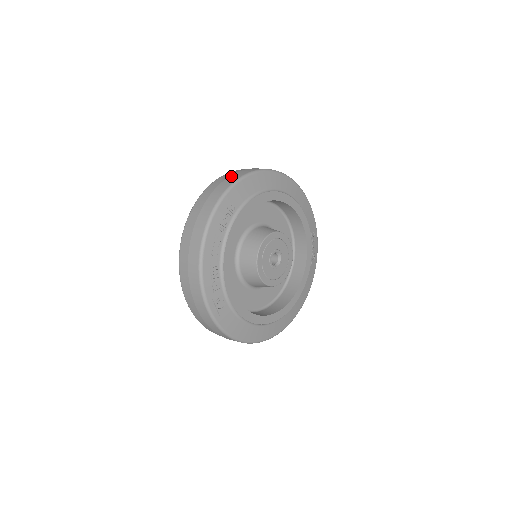
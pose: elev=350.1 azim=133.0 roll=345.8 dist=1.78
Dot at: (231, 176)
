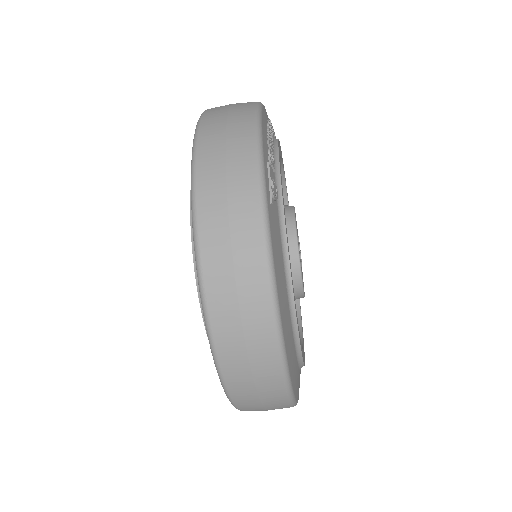
Dot at: occluded
